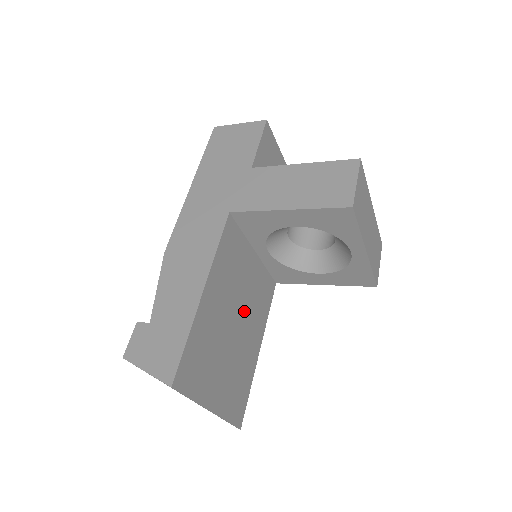
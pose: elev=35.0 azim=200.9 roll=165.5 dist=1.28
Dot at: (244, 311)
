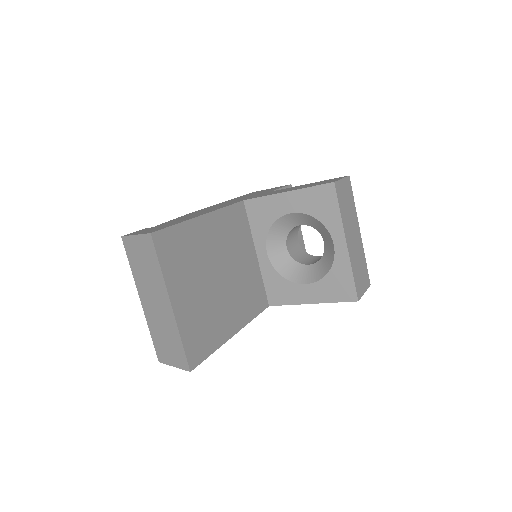
Dot at: (232, 280)
